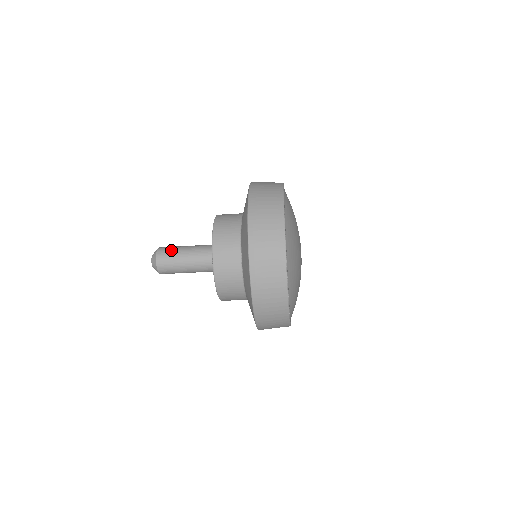
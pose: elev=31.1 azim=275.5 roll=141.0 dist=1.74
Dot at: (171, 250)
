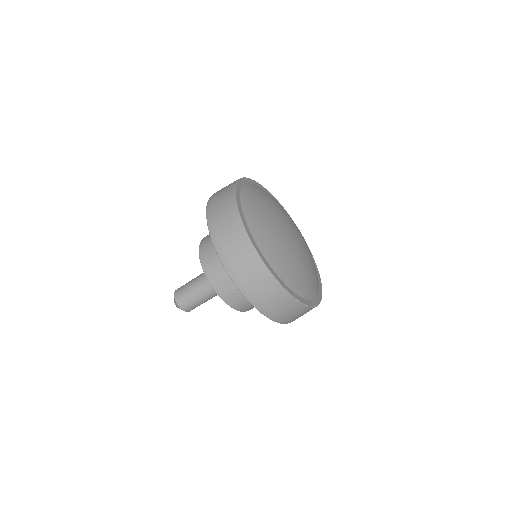
Dot at: (185, 294)
